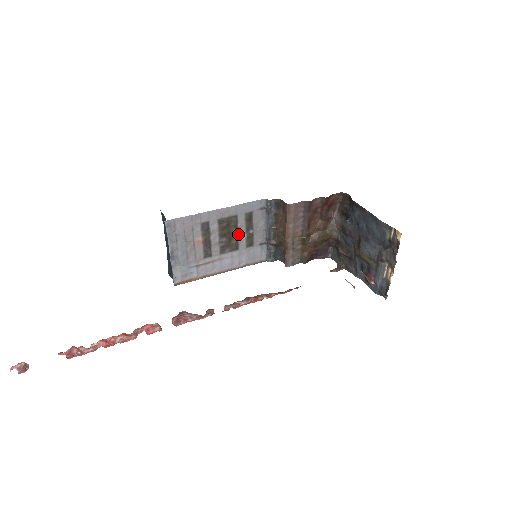
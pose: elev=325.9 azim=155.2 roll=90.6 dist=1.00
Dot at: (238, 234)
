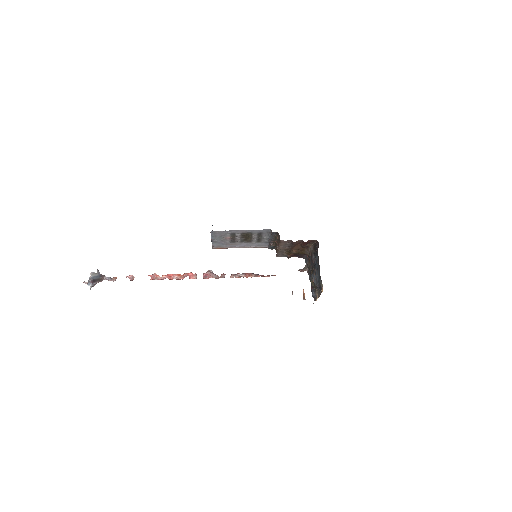
Dot at: (252, 238)
